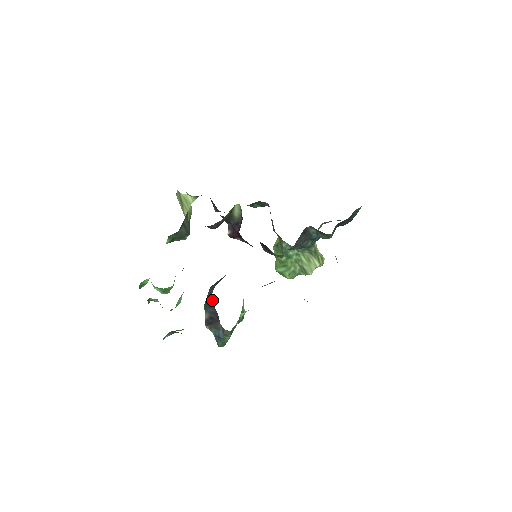
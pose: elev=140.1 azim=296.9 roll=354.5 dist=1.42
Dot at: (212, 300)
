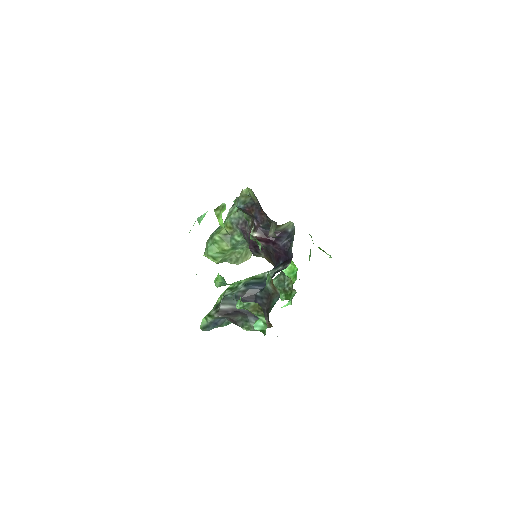
Dot at: (254, 298)
